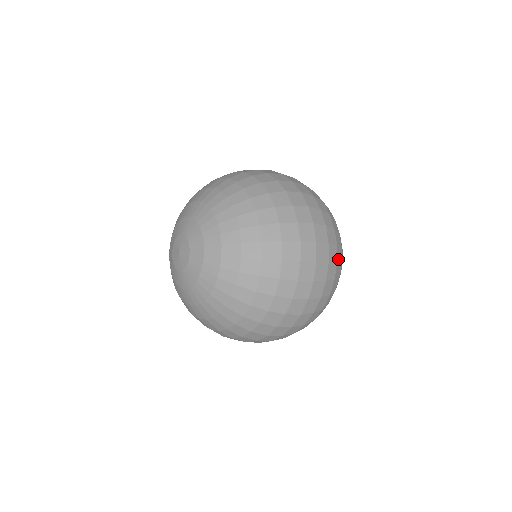
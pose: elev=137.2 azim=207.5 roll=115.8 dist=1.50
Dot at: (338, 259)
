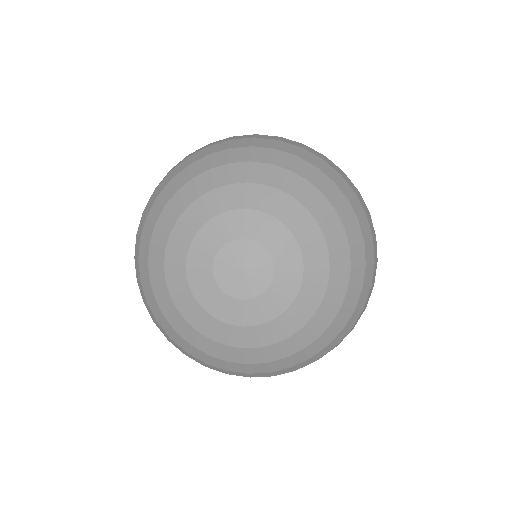
Dot at: occluded
